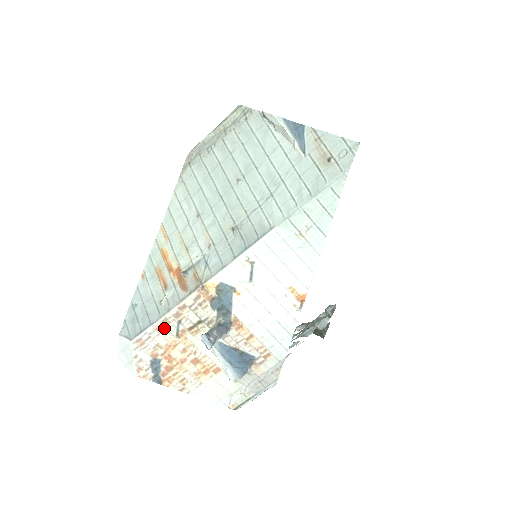
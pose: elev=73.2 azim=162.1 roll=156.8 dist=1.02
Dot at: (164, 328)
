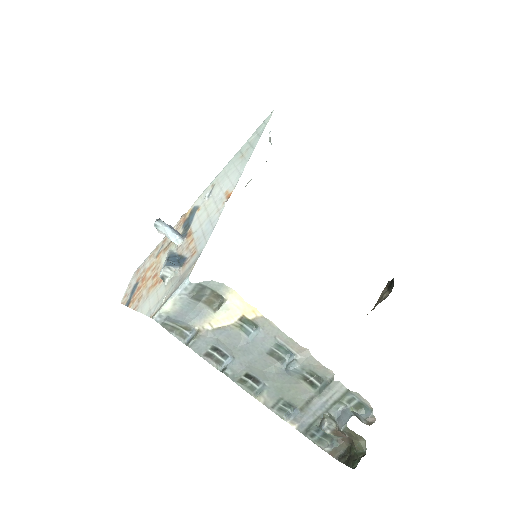
Dot at: (154, 254)
